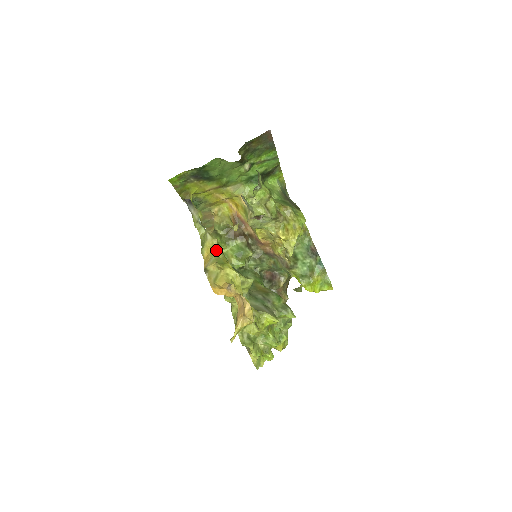
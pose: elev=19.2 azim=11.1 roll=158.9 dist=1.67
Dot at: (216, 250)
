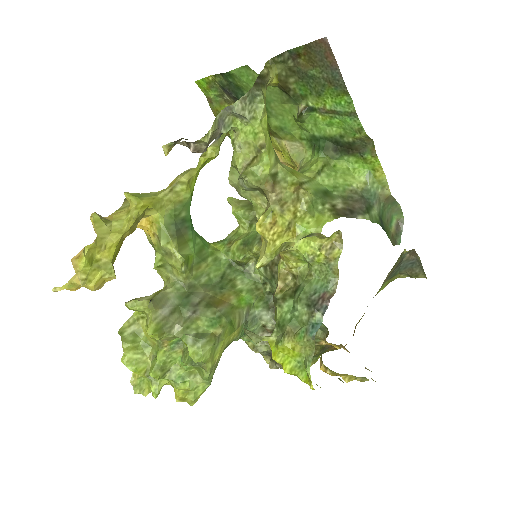
Dot at: (168, 187)
